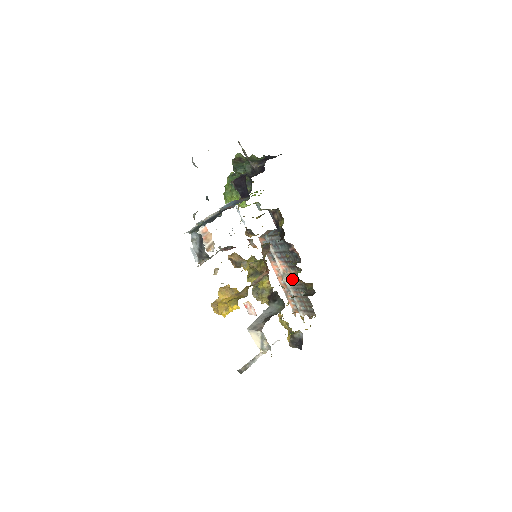
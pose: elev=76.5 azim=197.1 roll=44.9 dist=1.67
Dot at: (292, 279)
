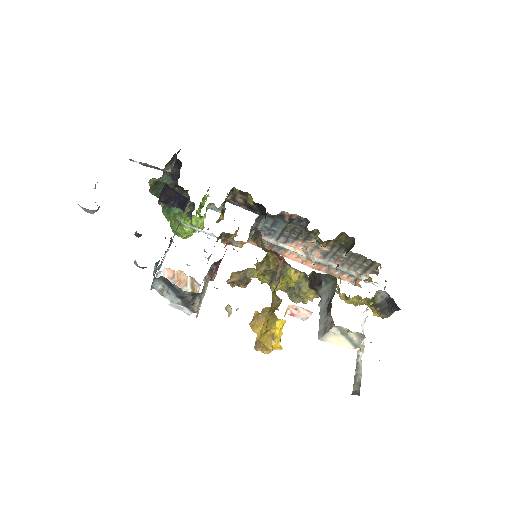
Dot at: (319, 250)
